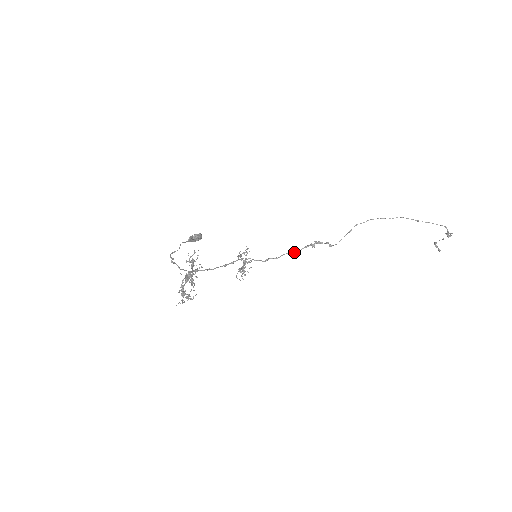
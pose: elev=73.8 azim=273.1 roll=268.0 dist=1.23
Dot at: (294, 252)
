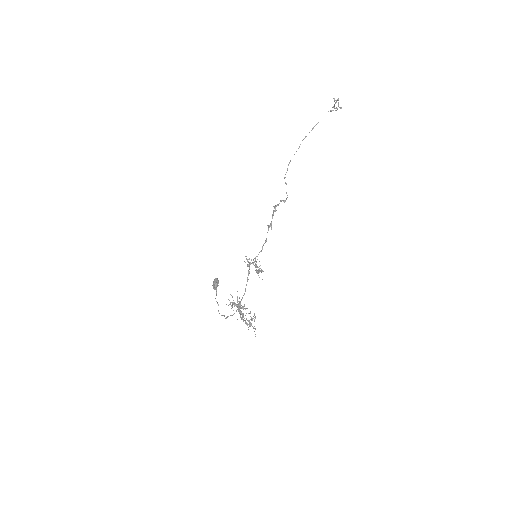
Dot at: (270, 226)
